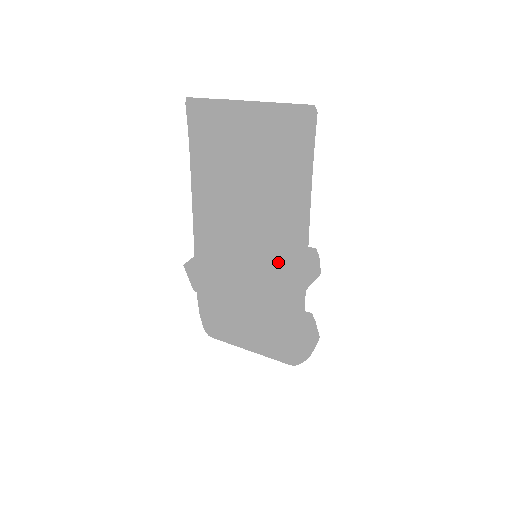
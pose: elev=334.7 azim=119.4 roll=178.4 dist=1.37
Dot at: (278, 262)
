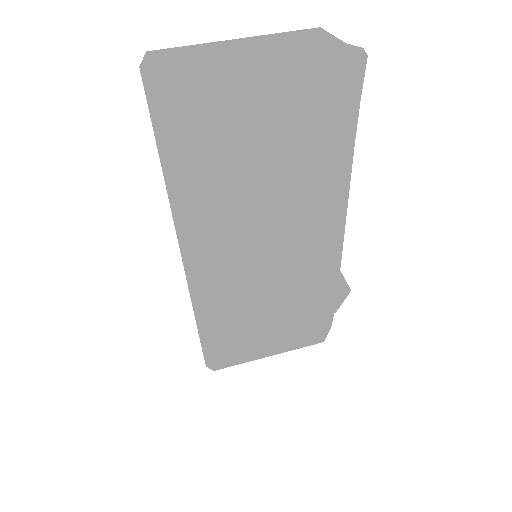
Dot at: (332, 258)
